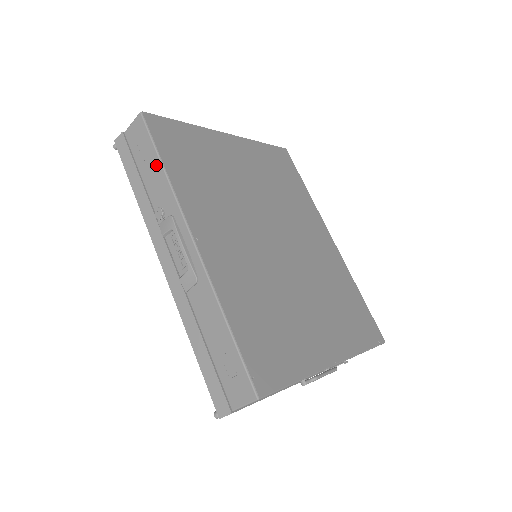
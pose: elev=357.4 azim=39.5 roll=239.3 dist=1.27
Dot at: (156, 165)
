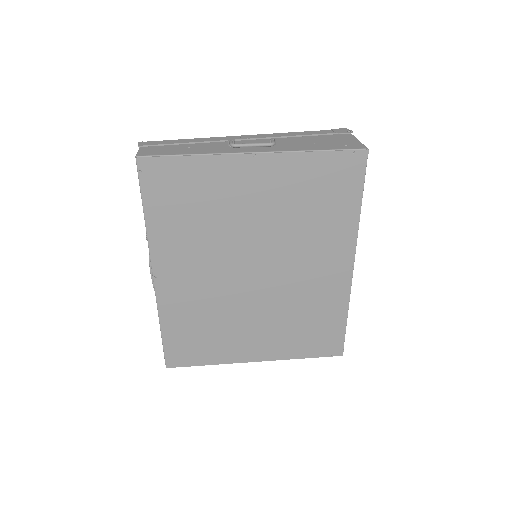
Dot at: occluded
